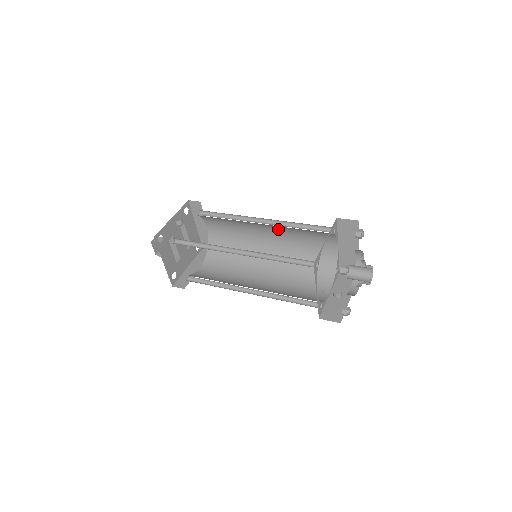
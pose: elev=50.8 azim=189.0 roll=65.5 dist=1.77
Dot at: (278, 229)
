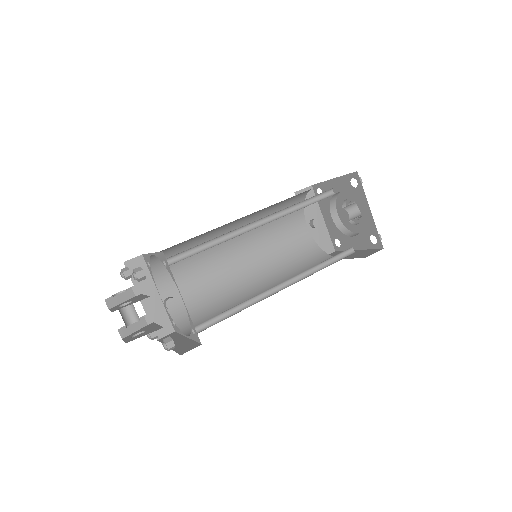
Dot at: occluded
